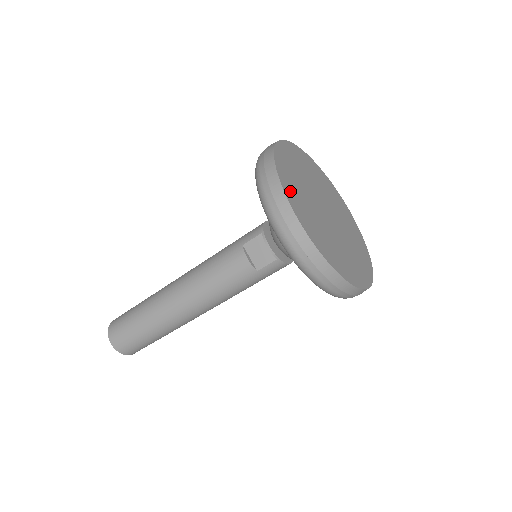
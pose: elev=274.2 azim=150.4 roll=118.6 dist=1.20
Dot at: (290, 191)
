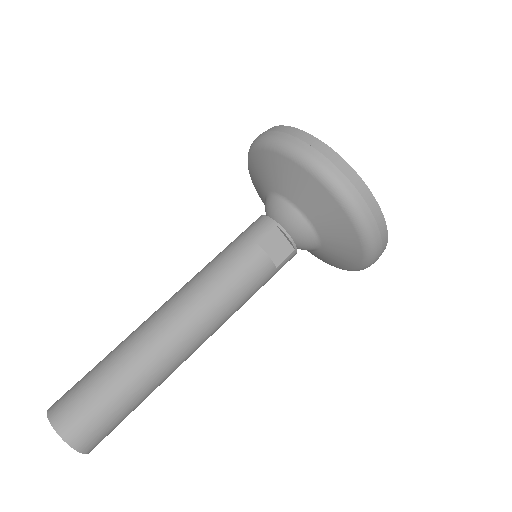
Dot at: occluded
